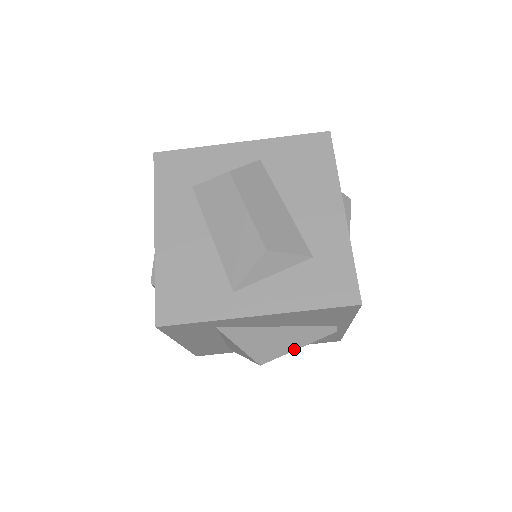
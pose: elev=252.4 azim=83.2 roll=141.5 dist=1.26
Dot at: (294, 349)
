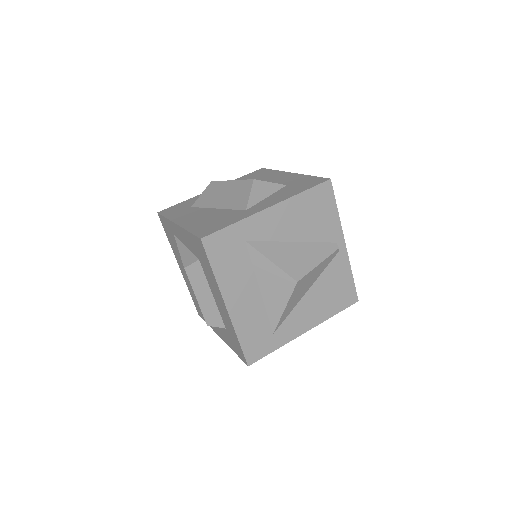
Dot at: (316, 265)
